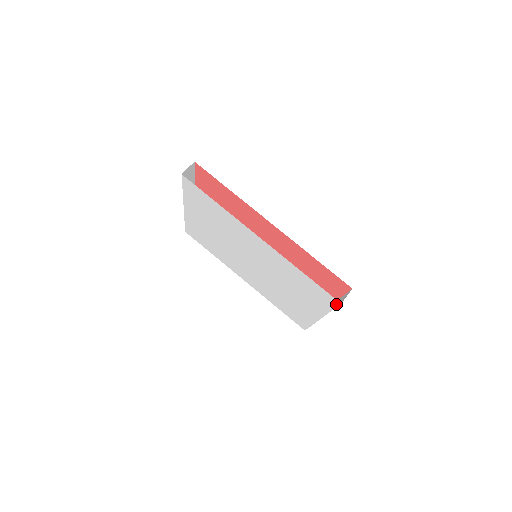
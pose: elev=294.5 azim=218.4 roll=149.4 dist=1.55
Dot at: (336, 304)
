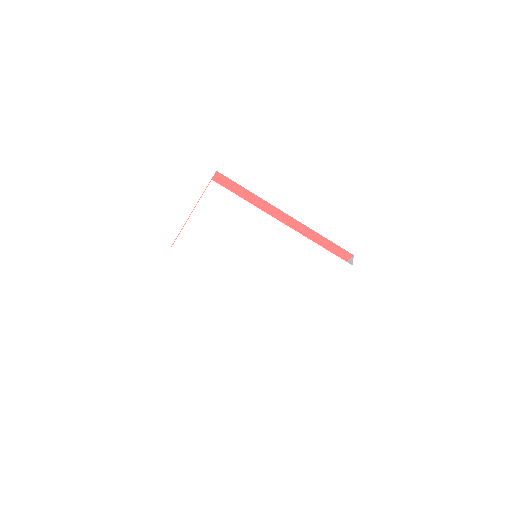
Dot at: (346, 269)
